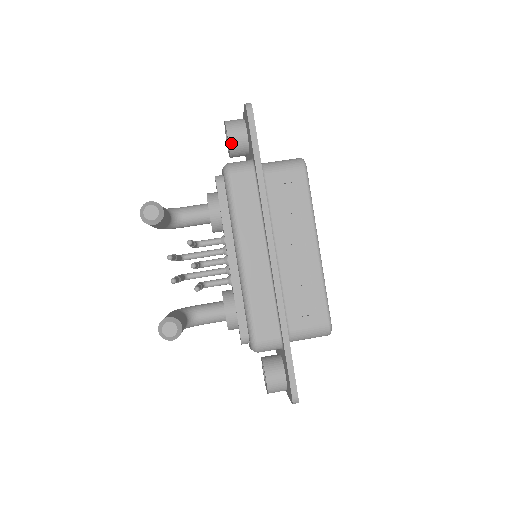
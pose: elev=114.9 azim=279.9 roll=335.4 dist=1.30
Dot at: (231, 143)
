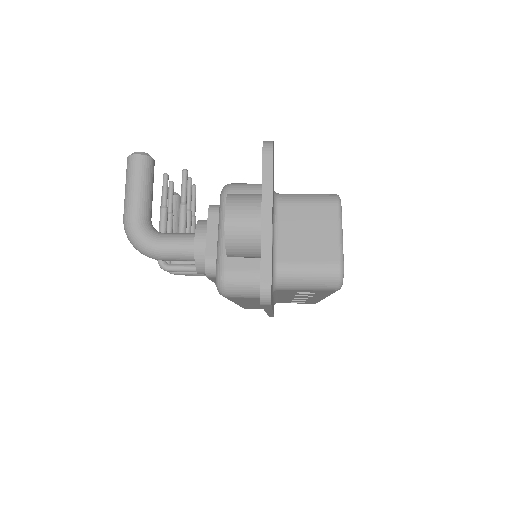
Dot at: occluded
